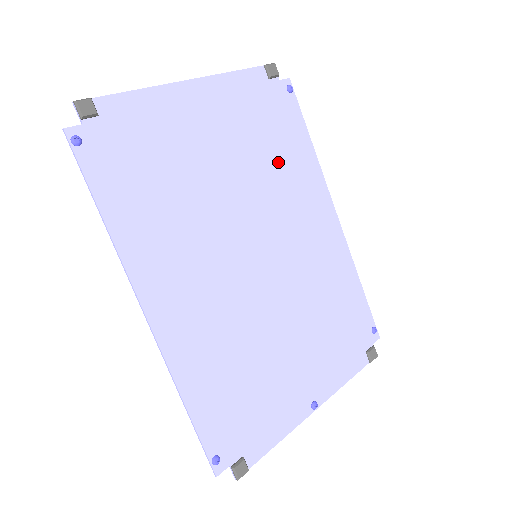
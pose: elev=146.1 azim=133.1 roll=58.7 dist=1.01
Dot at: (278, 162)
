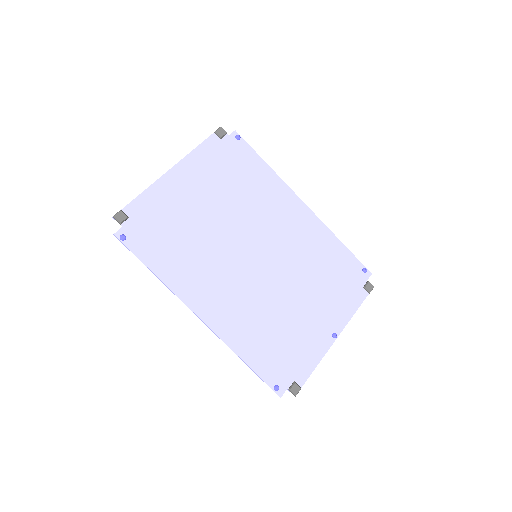
Dot at: (248, 189)
